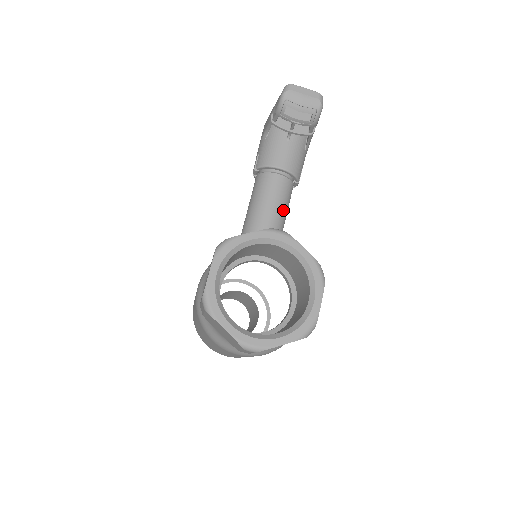
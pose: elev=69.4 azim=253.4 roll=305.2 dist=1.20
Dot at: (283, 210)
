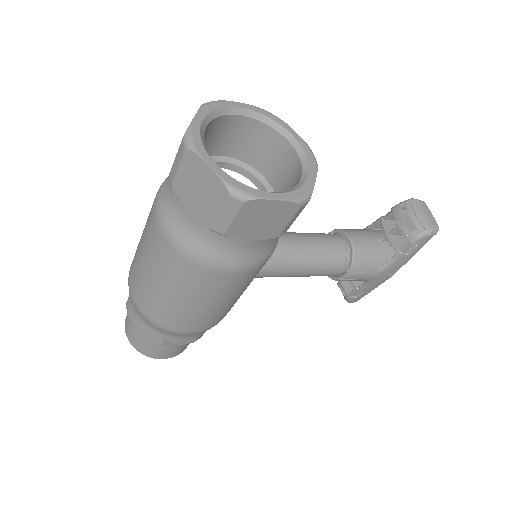
Dot at: (316, 258)
